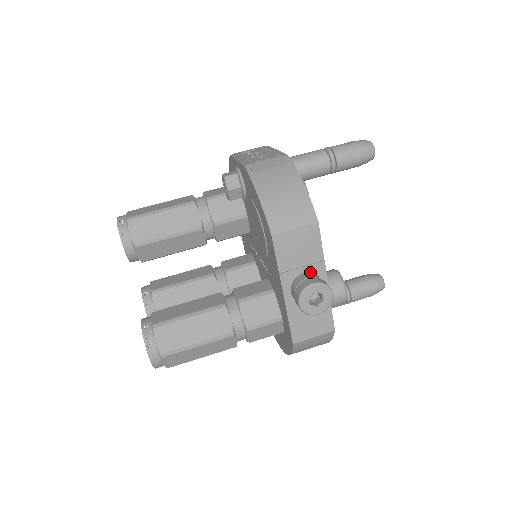
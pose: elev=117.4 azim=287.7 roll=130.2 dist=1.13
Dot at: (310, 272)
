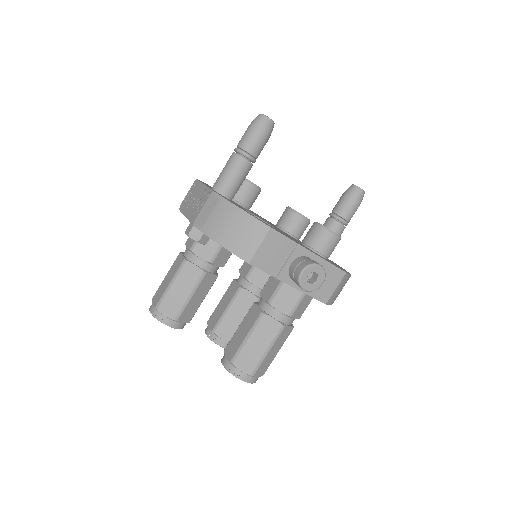
Dot at: (295, 259)
